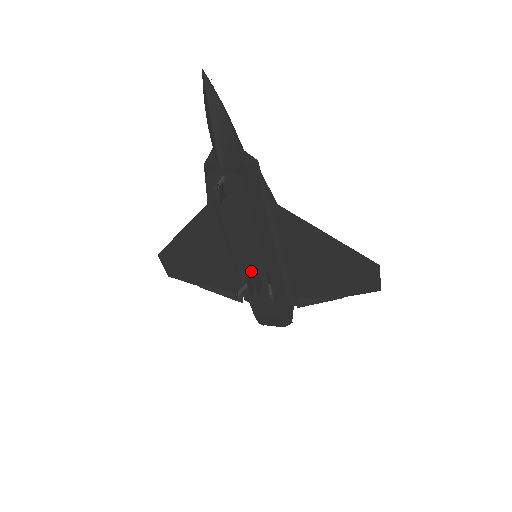
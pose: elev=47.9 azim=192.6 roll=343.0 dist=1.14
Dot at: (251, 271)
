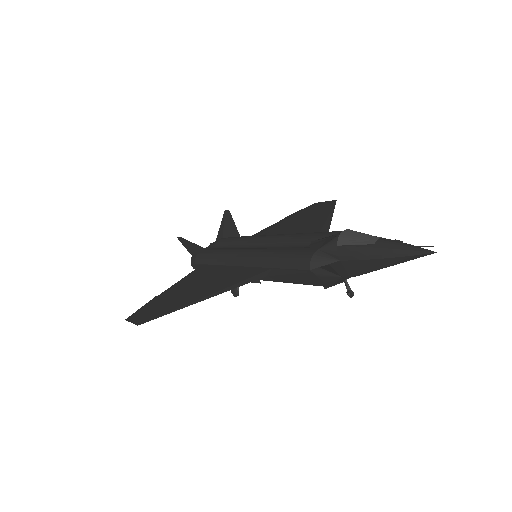
Dot at: occluded
